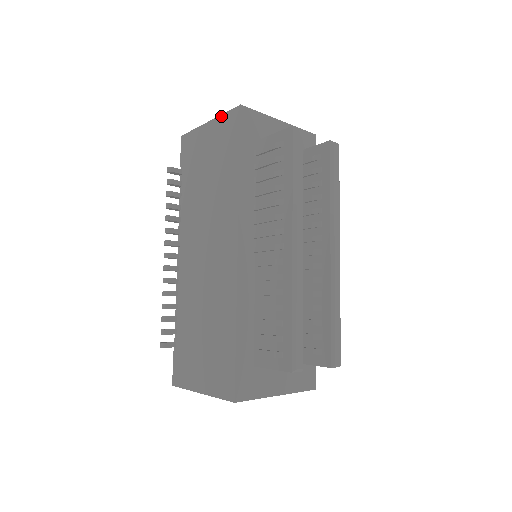
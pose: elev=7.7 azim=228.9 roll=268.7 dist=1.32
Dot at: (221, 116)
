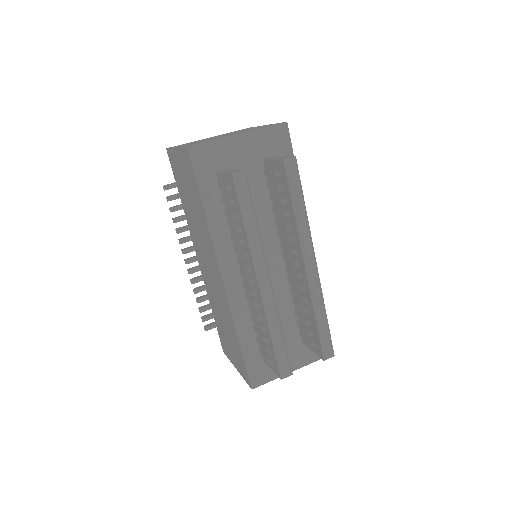
Dot at: (180, 149)
